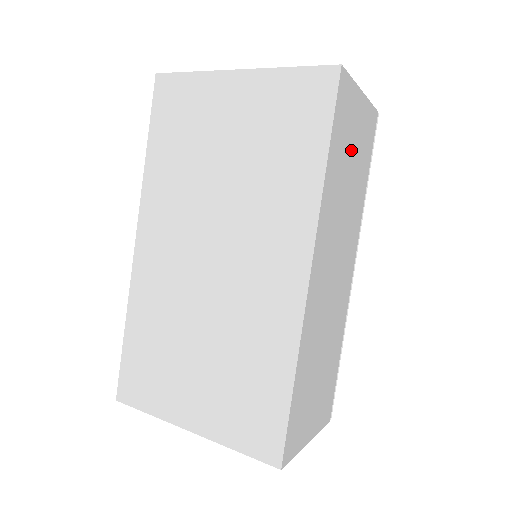
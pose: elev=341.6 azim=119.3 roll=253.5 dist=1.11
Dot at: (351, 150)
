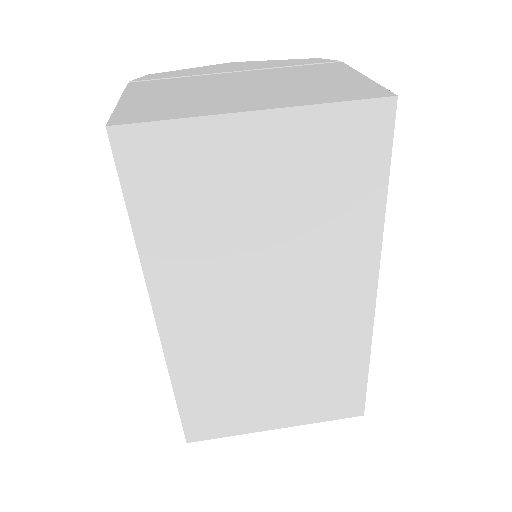
Dot at: occluded
